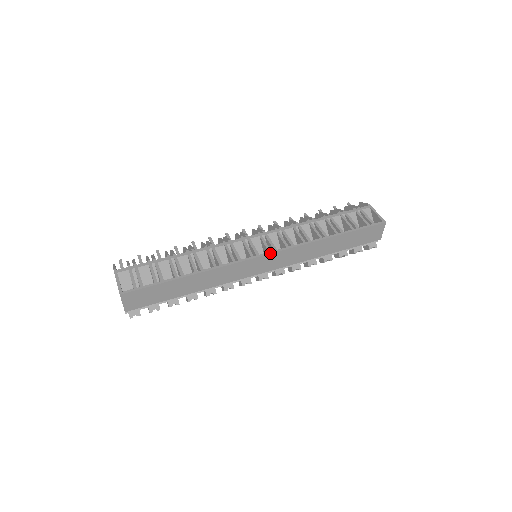
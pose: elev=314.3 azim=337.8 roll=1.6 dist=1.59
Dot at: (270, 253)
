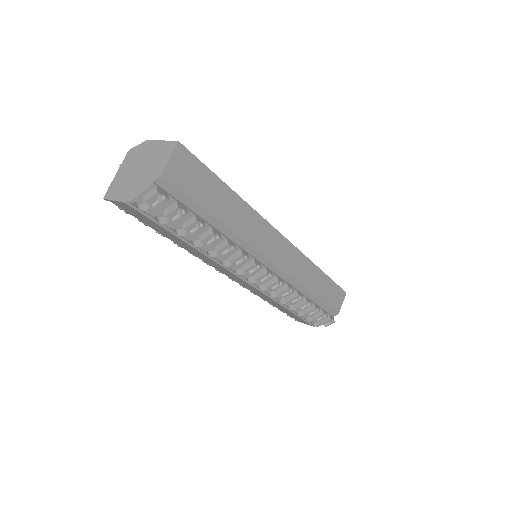
Dot at: (288, 240)
